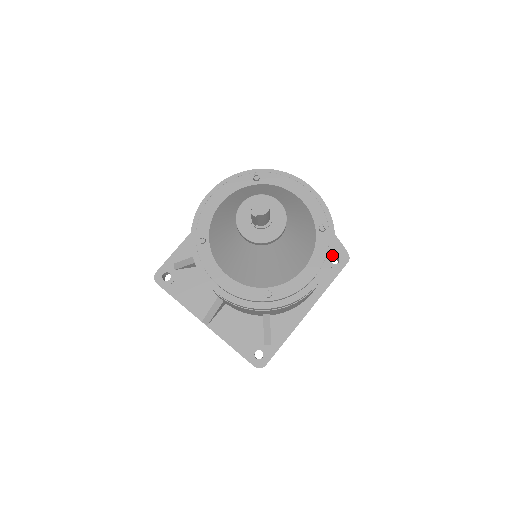
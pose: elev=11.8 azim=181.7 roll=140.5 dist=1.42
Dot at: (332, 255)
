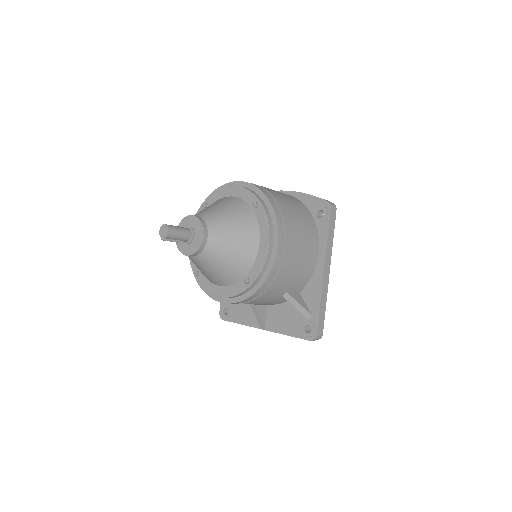
Dot at: (275, 219)
